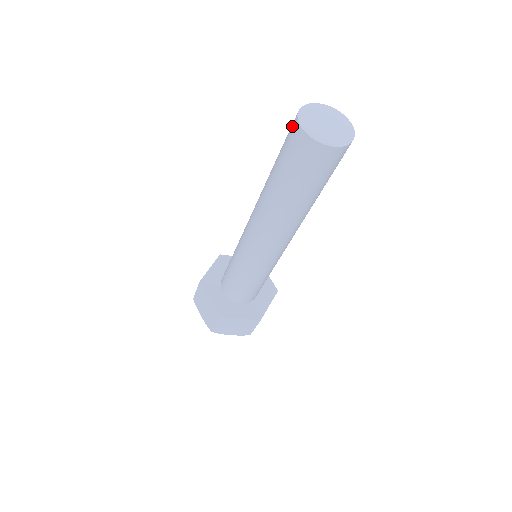
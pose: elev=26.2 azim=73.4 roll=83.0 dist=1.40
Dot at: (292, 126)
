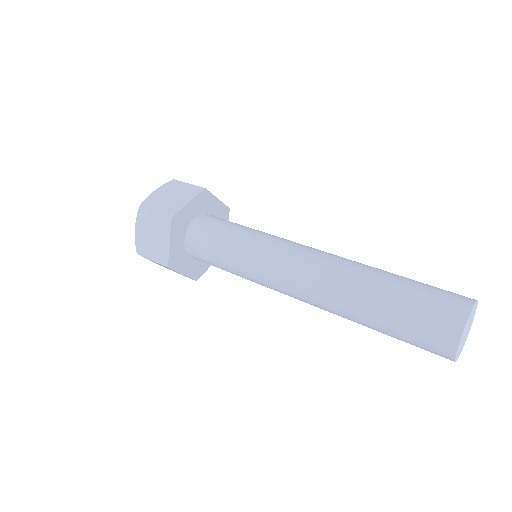
Dot at: (451, 316)
